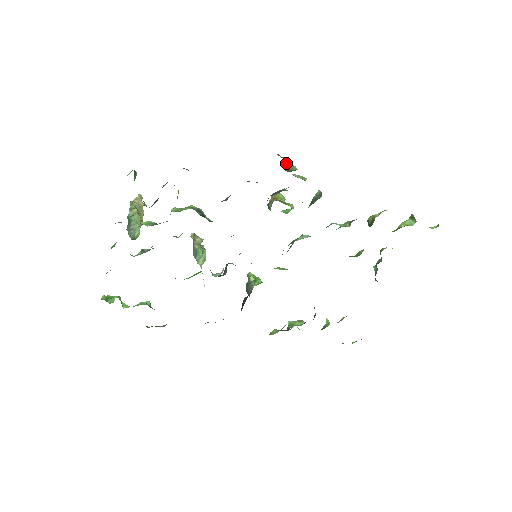
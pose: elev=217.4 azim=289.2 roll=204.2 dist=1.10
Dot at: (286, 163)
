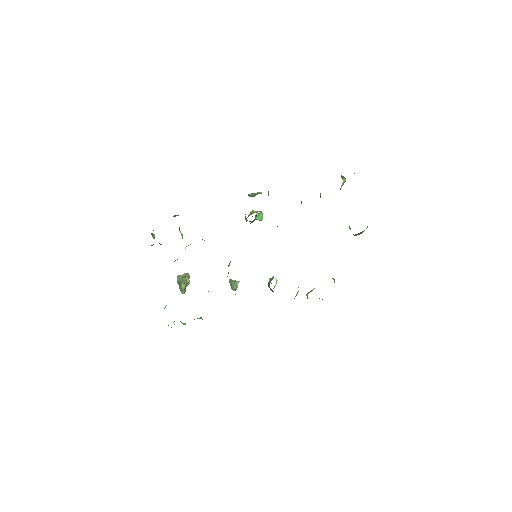
Dot at: (252, 193)
